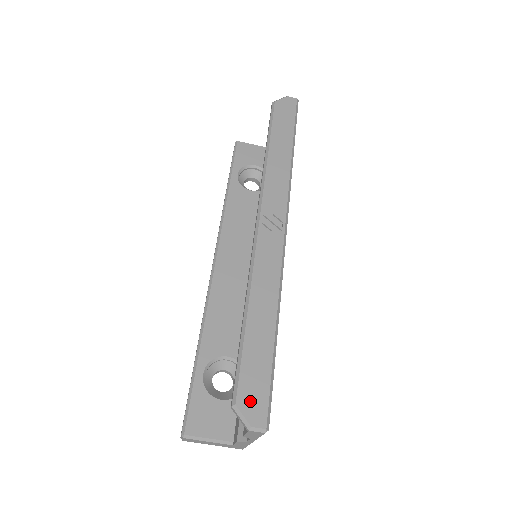
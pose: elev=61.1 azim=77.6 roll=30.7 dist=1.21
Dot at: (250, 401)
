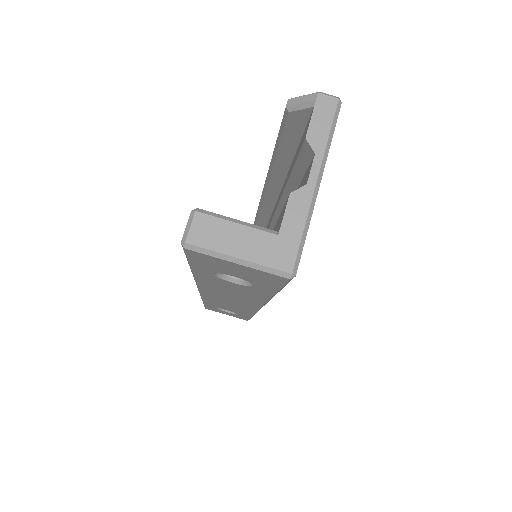
Dot at: occluded
